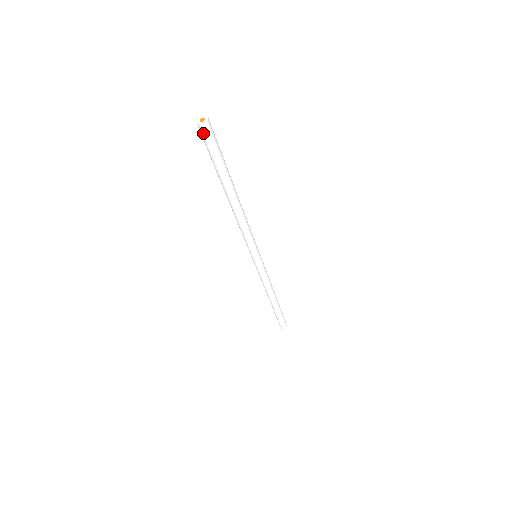
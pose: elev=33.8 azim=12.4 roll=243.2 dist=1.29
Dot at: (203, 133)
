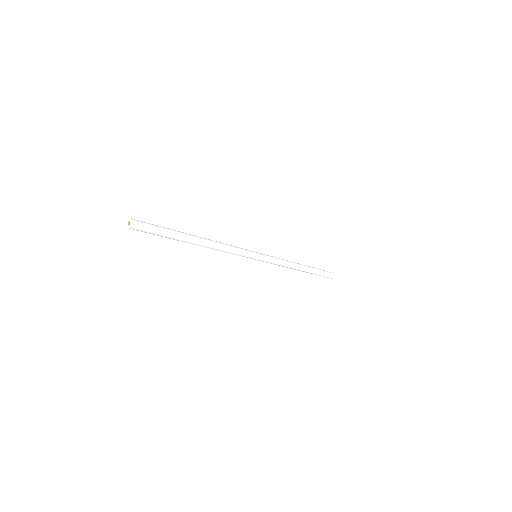
Dot at: (134, 229)
